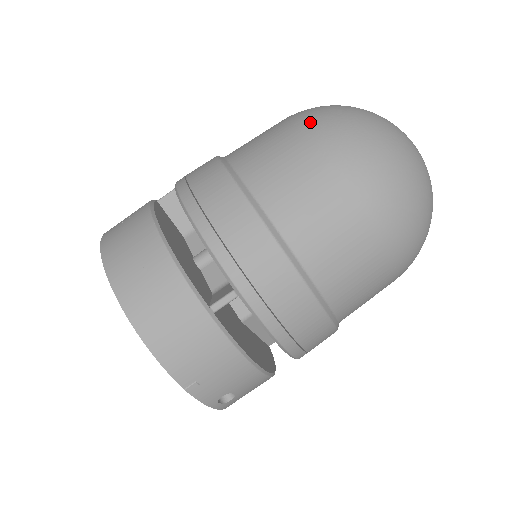
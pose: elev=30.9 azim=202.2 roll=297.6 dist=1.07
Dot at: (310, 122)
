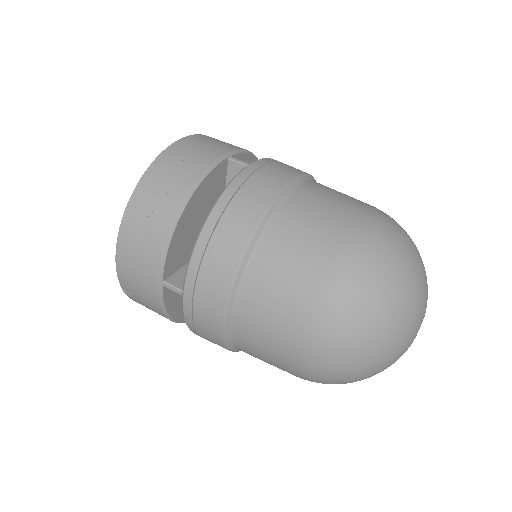
Dot at: (347, 260)
